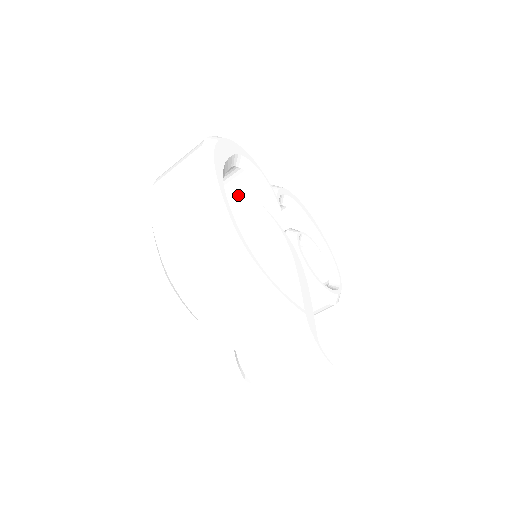
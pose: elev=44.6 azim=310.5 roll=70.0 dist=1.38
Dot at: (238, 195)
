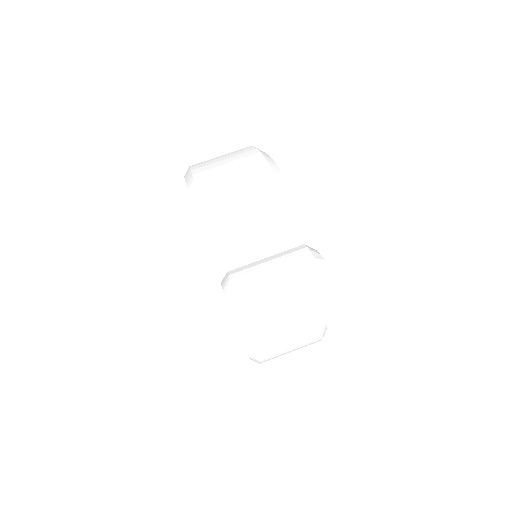
Dot at: occluded
